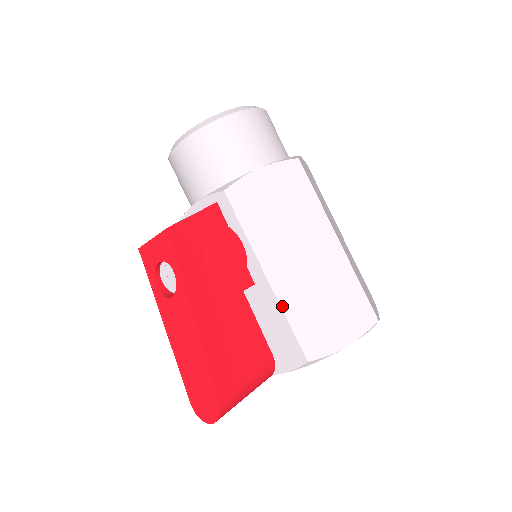
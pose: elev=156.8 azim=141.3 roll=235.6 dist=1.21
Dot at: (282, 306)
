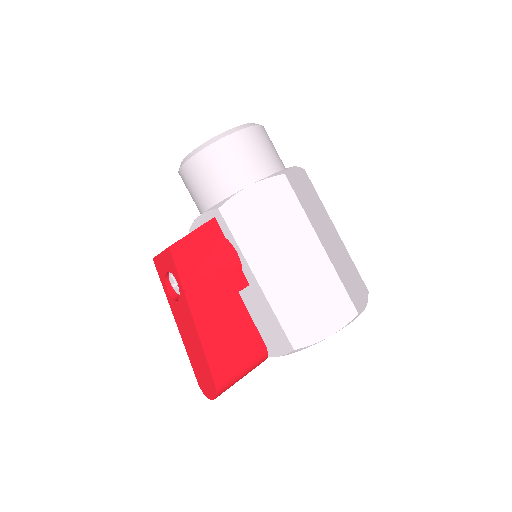
Dot at: (271, 304)
